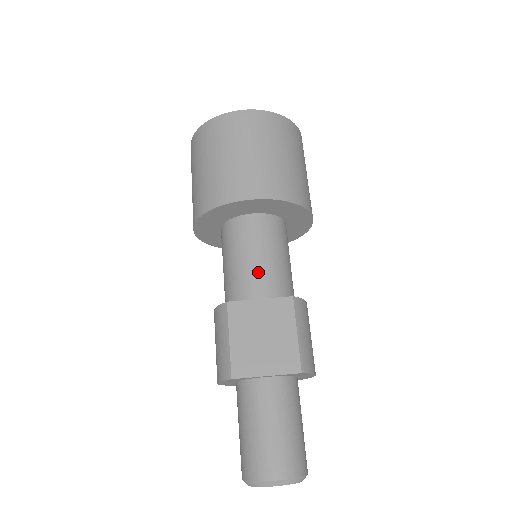
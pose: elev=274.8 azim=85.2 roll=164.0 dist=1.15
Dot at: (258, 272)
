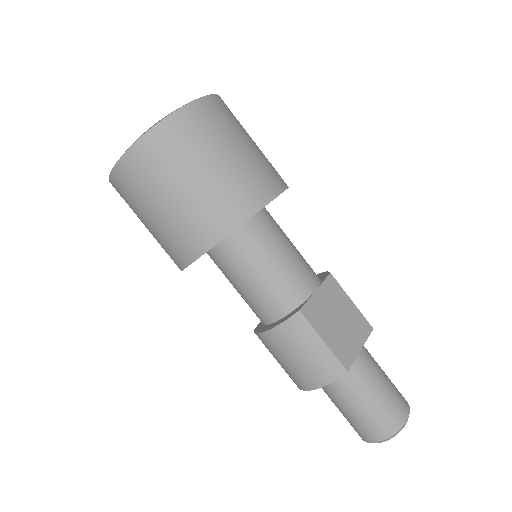
Dot at: (298, 267)
